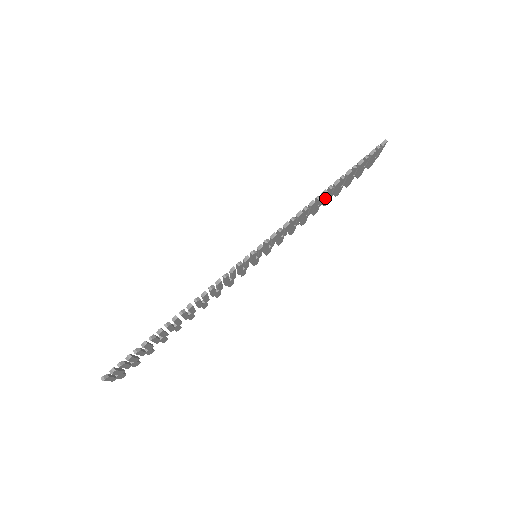
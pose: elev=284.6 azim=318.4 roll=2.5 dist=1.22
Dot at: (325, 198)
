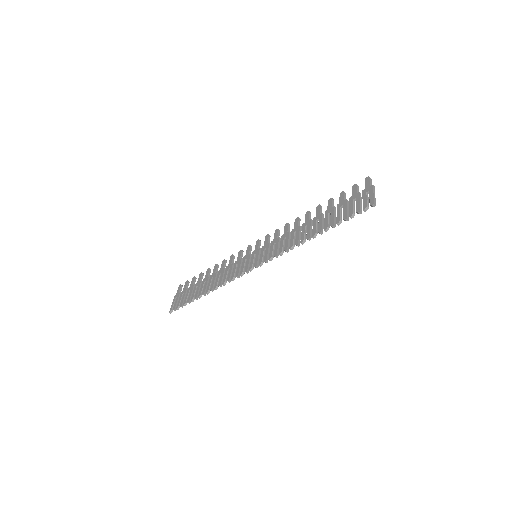
Dot at: (314, 224)
